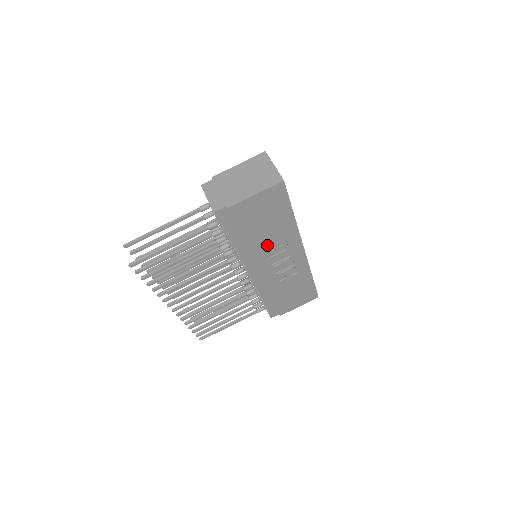
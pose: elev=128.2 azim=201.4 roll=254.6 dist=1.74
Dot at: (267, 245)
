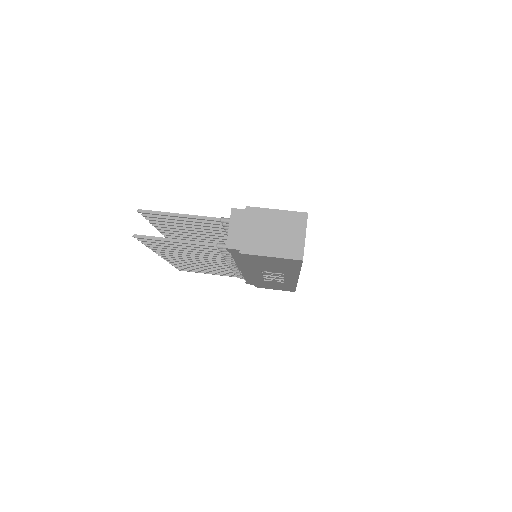
Dot at: (265, 270)
